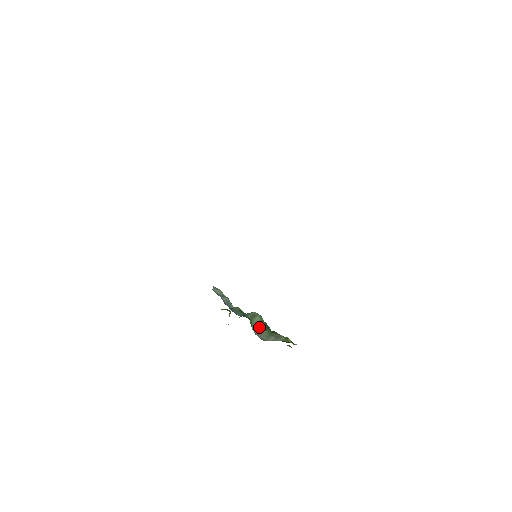
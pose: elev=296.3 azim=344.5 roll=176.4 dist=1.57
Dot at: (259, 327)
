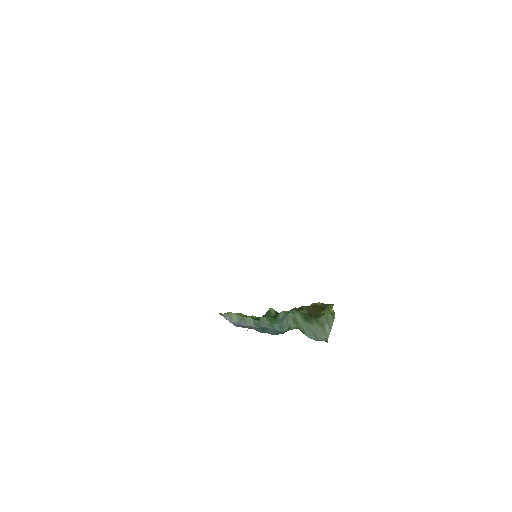
Dot at: (307, 327)
